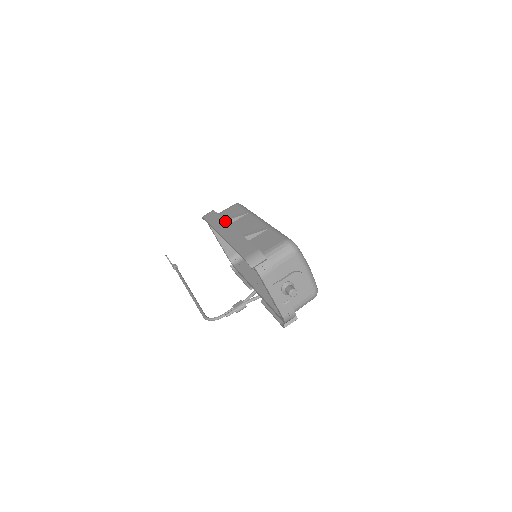
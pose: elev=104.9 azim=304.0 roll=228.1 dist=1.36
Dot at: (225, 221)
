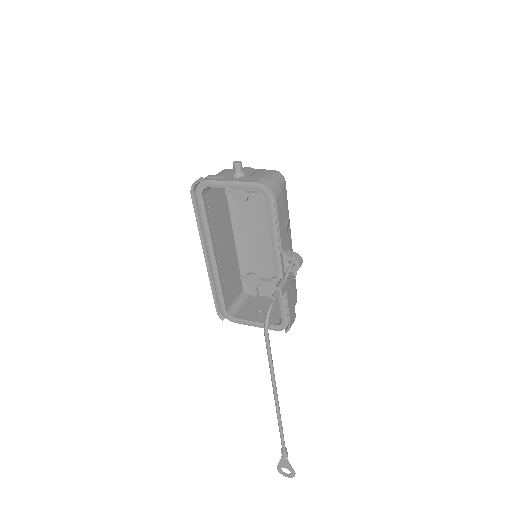
Dot at: occluded
